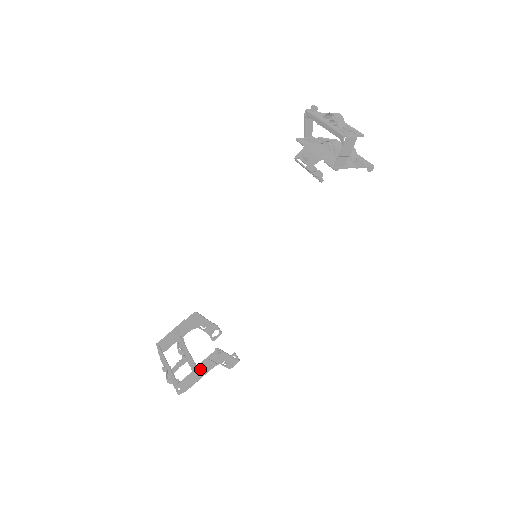
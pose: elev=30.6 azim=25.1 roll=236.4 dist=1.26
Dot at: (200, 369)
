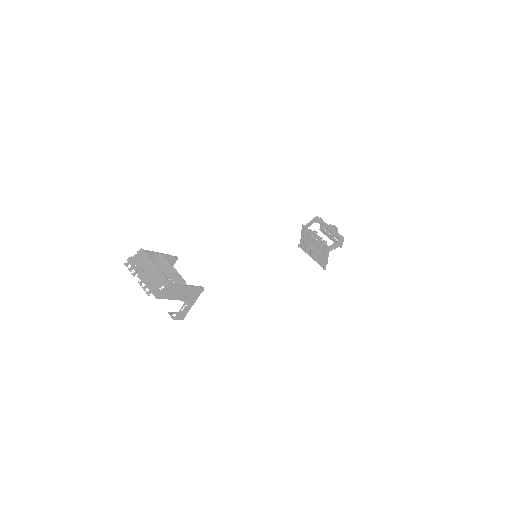
Dot at: (185, 290)
